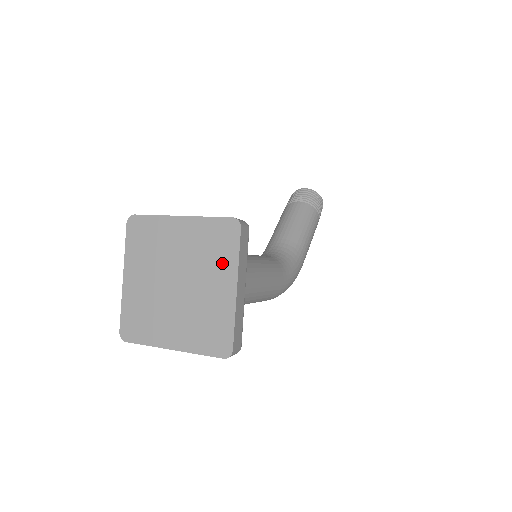
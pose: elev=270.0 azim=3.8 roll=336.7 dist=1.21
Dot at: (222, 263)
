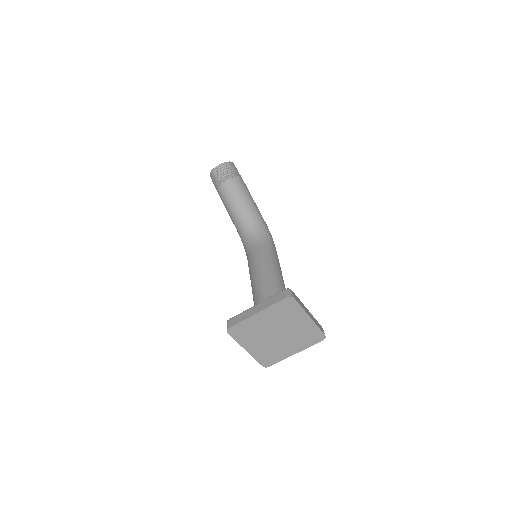
Dot at: (295, 315)
